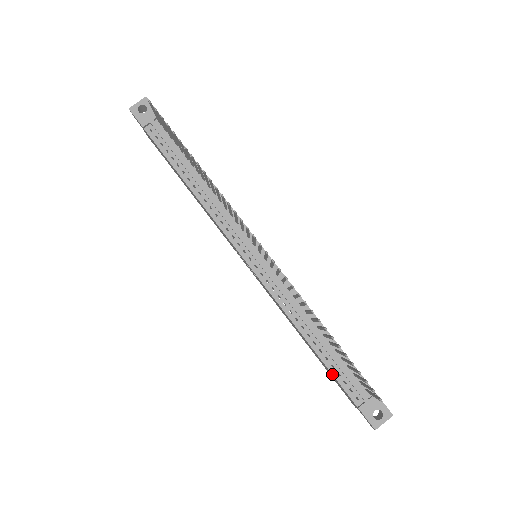
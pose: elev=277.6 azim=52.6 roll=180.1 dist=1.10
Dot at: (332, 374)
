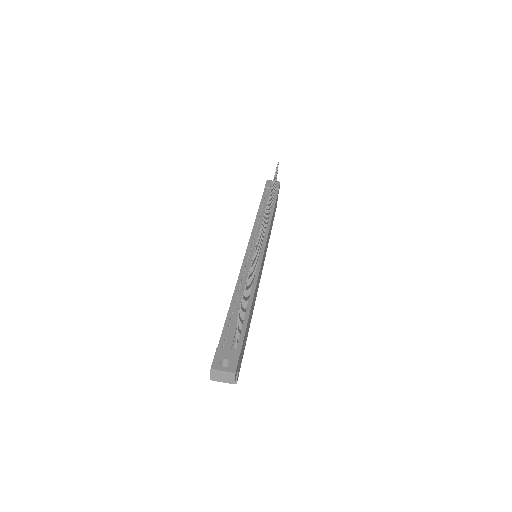
Dot at: (225, 322)
